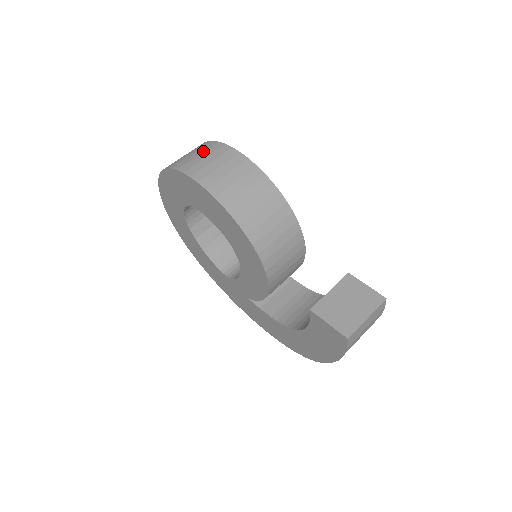
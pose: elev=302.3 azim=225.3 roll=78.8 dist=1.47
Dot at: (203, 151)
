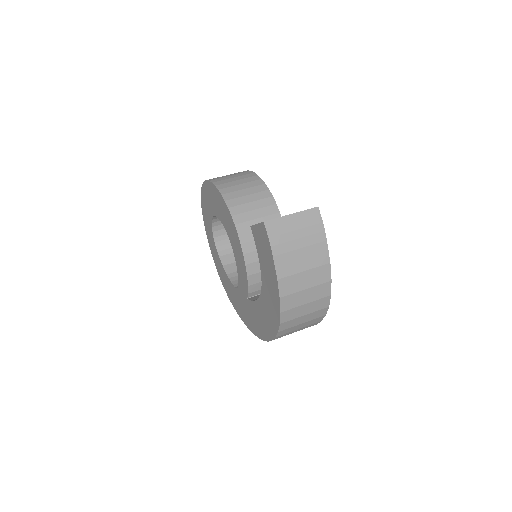
Dot at: occluded
